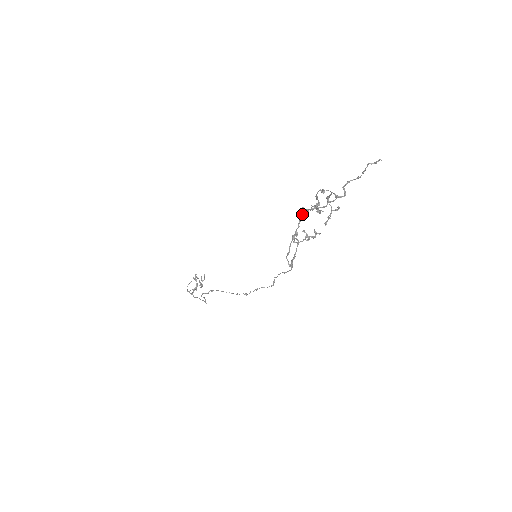
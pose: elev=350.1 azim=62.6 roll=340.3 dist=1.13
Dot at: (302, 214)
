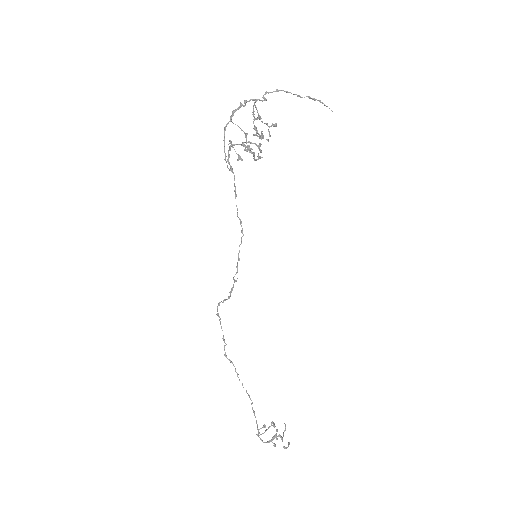
Dot at: occluded
